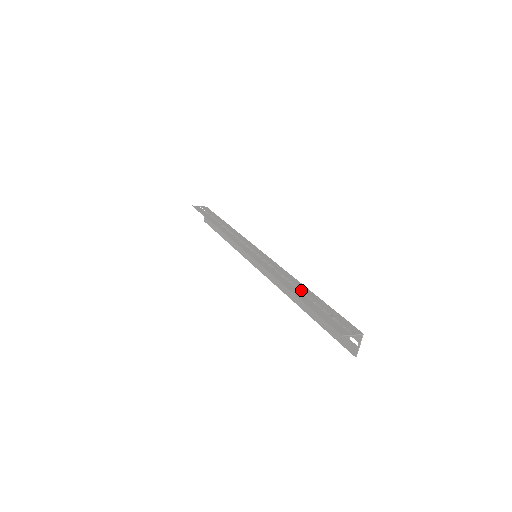
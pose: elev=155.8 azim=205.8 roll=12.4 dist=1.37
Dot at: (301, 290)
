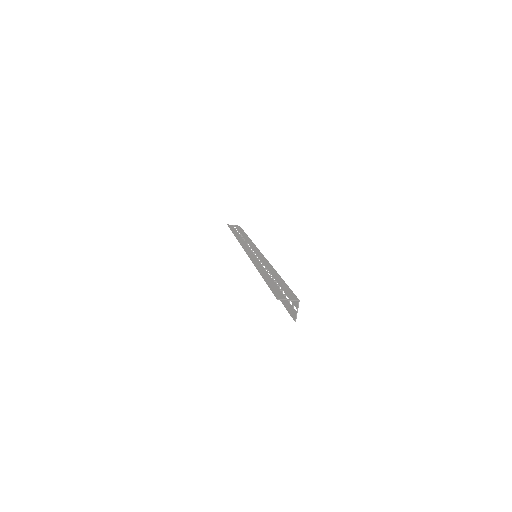
Dot at: (271, 274)
